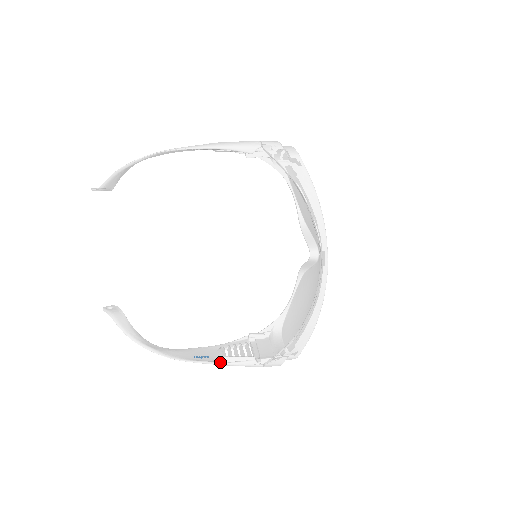
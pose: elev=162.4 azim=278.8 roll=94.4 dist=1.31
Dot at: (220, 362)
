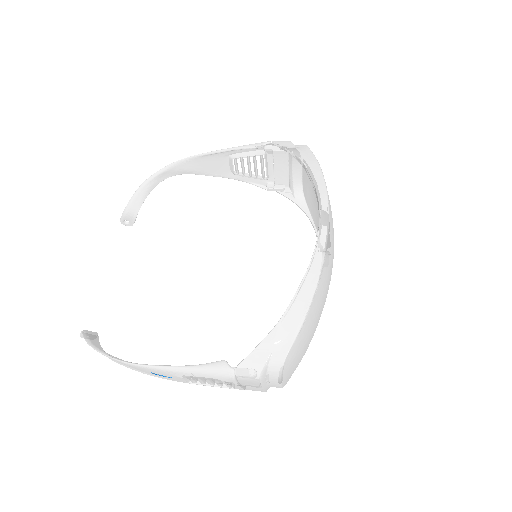
Dot at: occluded
